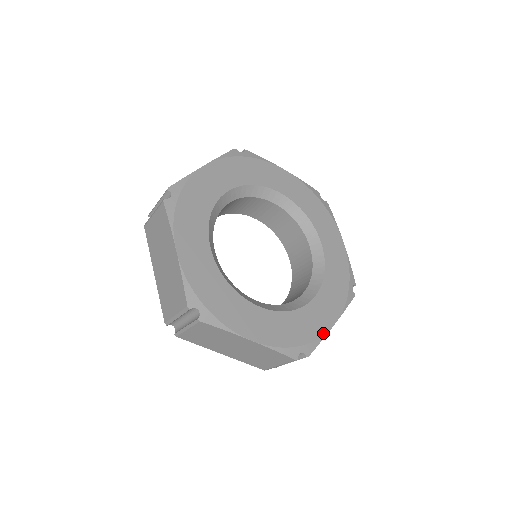
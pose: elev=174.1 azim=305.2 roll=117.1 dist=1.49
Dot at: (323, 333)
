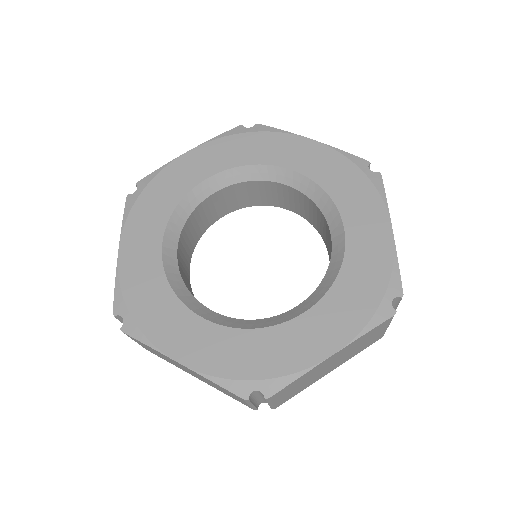
Dot at: (304, 366)
